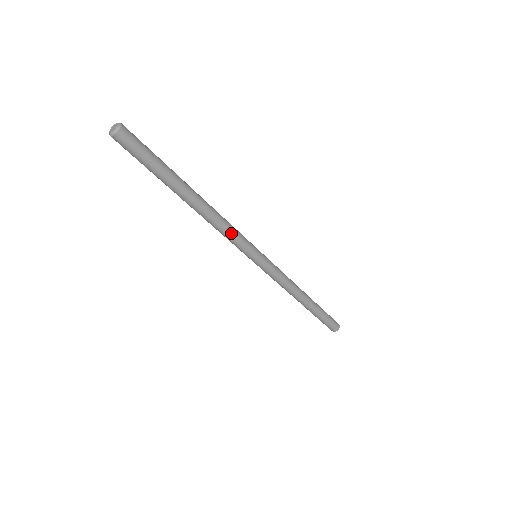
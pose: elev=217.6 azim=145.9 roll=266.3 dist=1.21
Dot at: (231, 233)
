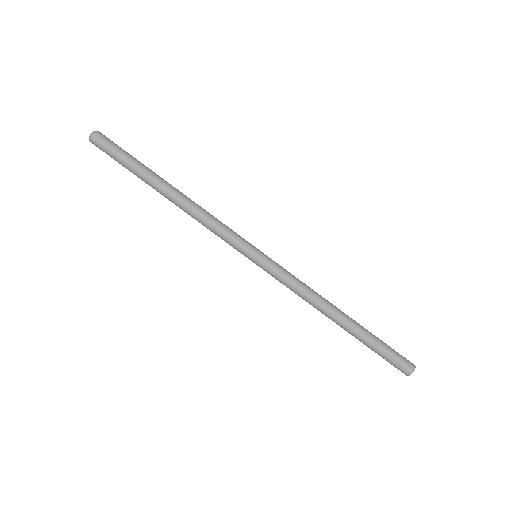
Dot at: (219, 221)
